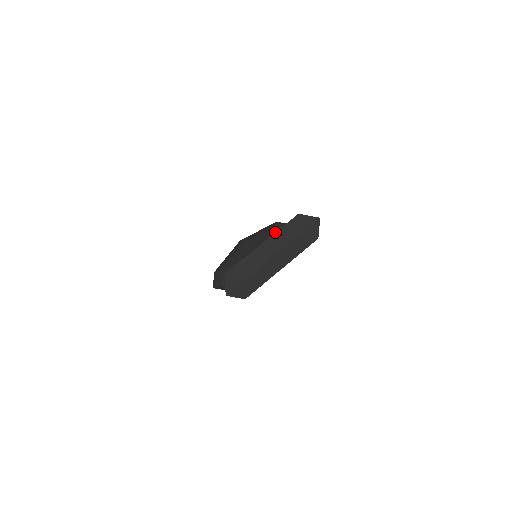
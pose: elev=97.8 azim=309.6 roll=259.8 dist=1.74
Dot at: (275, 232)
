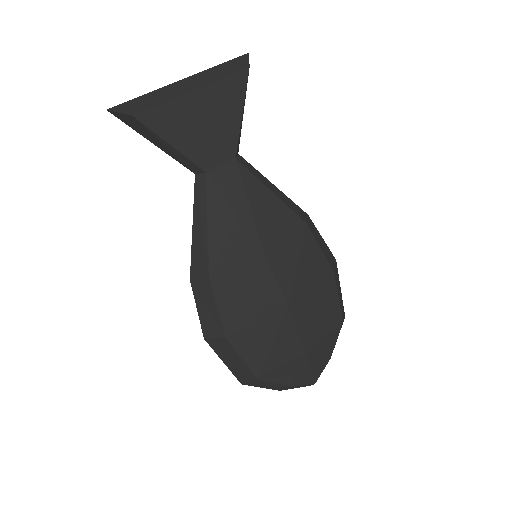
Dot at: occluded
